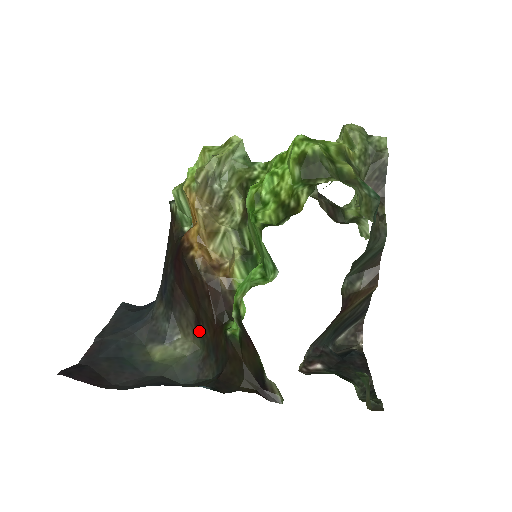
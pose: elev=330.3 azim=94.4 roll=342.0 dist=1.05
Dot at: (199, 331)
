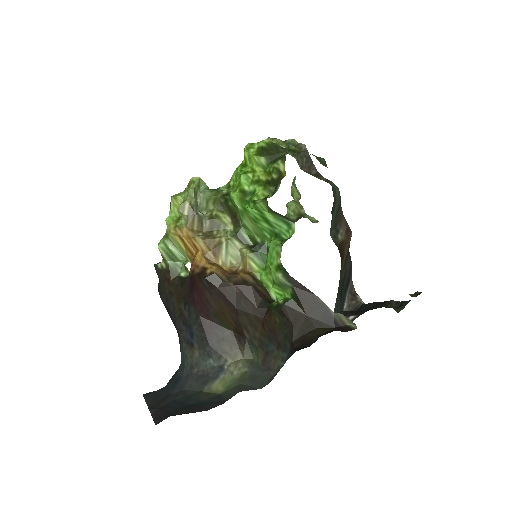
Dot at: (245, 342)
